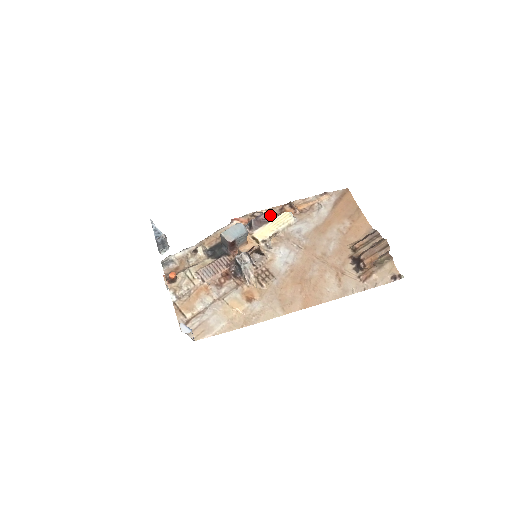
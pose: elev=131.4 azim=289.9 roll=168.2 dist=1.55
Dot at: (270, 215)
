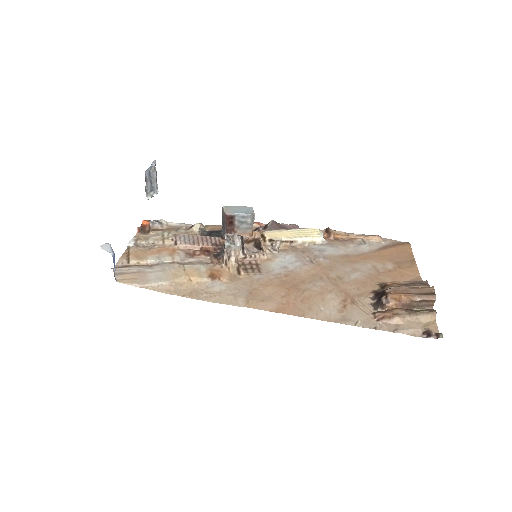
Dot at: (296, 227)
